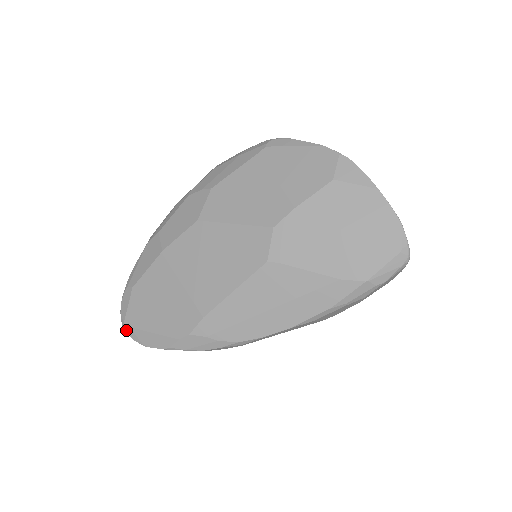
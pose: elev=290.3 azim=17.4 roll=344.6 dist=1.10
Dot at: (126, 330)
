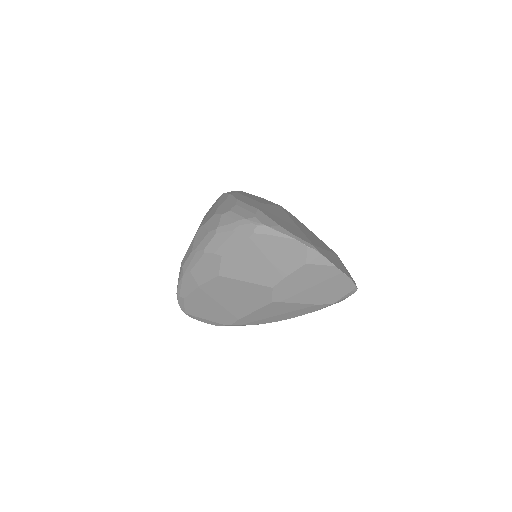
Dot at: (188, 315)
